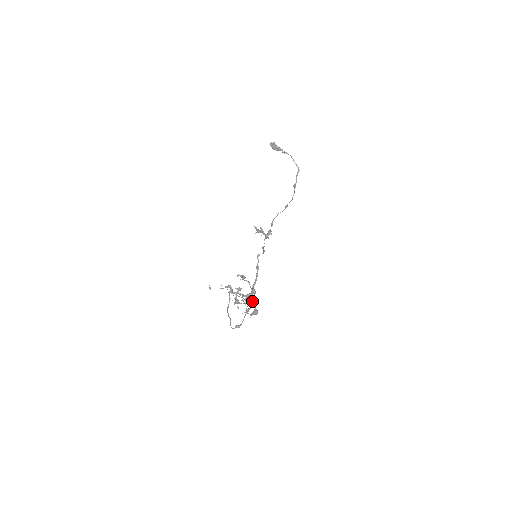
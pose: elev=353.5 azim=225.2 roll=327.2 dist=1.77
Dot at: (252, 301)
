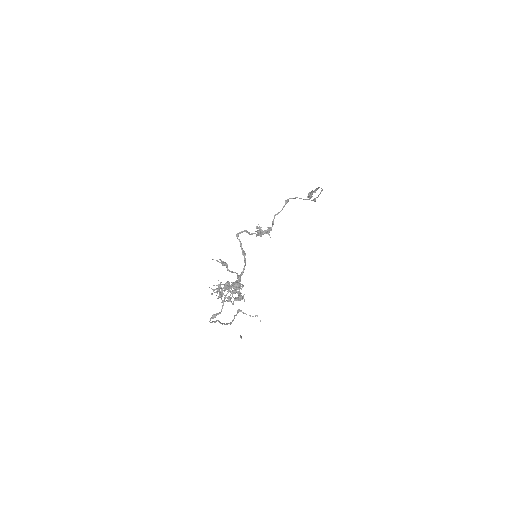
Dot at: (233, 284)
